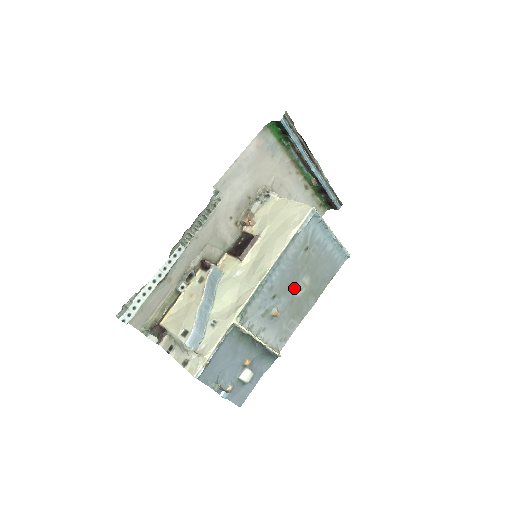
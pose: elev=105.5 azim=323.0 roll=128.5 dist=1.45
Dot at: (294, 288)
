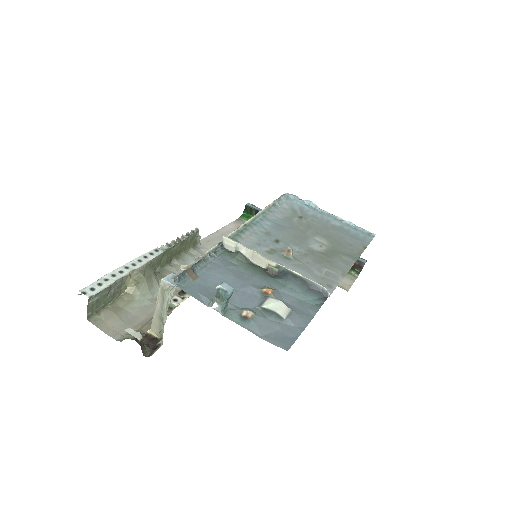
Dot at: (306, 243)
